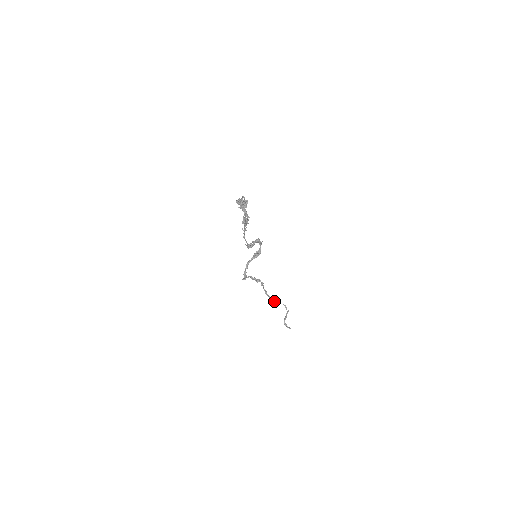
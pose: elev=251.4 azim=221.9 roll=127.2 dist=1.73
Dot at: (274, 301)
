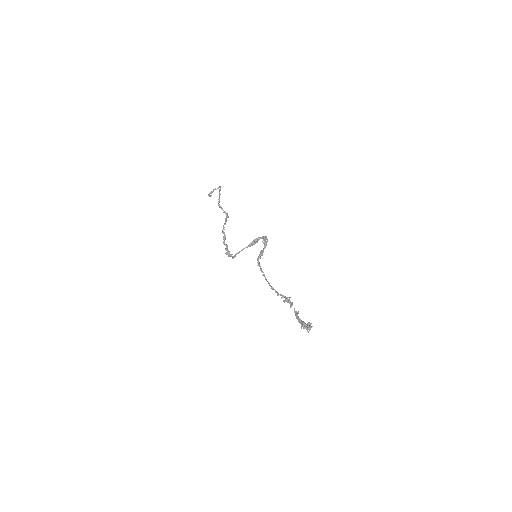
Dot at: (219, 201)
